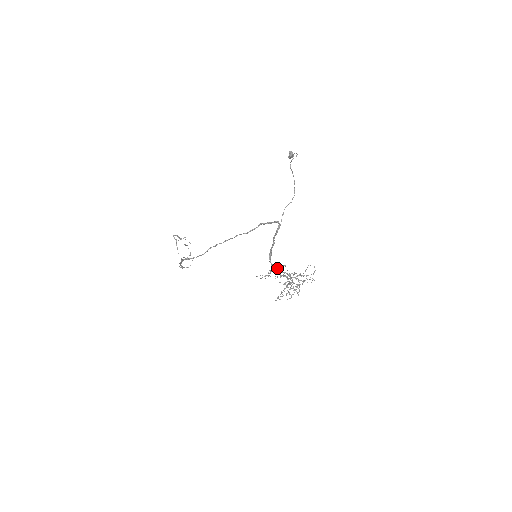
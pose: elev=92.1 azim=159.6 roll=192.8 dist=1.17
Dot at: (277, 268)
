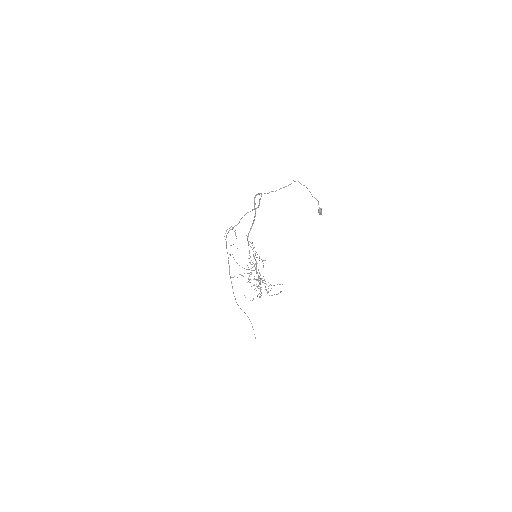
Dot at: occluded
